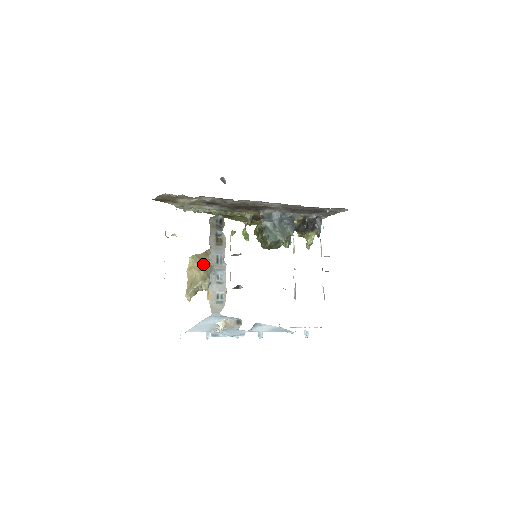
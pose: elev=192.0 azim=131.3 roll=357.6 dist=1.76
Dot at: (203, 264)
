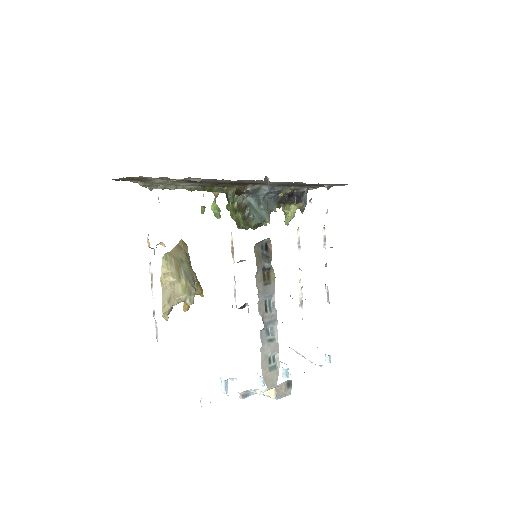
Dot at: (181, 267)
